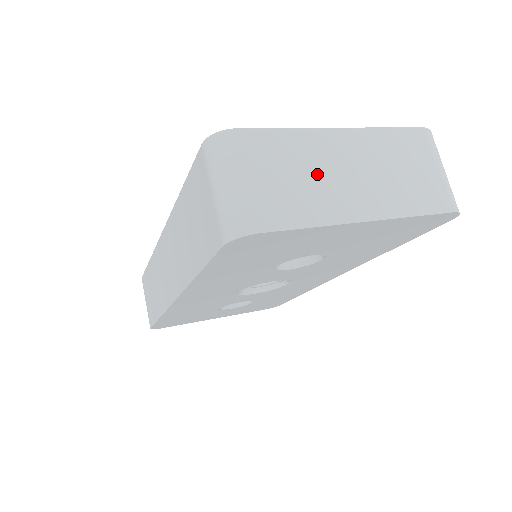
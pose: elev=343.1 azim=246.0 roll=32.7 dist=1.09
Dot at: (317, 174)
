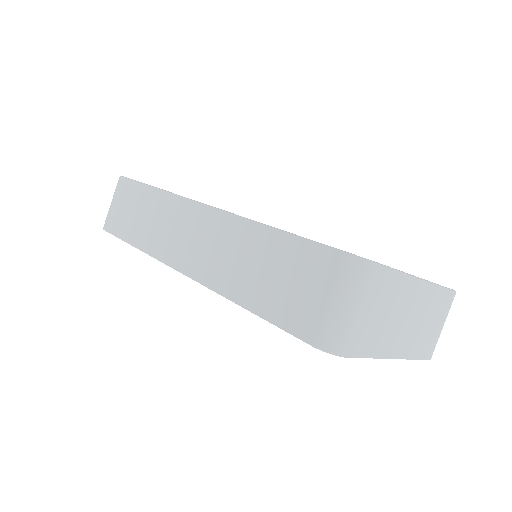
Dot at: (394, 316)
